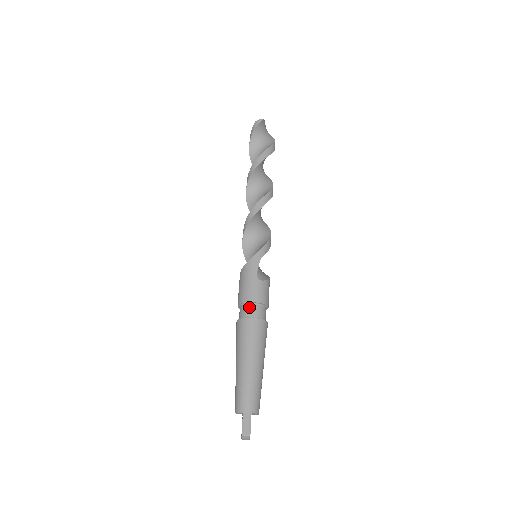
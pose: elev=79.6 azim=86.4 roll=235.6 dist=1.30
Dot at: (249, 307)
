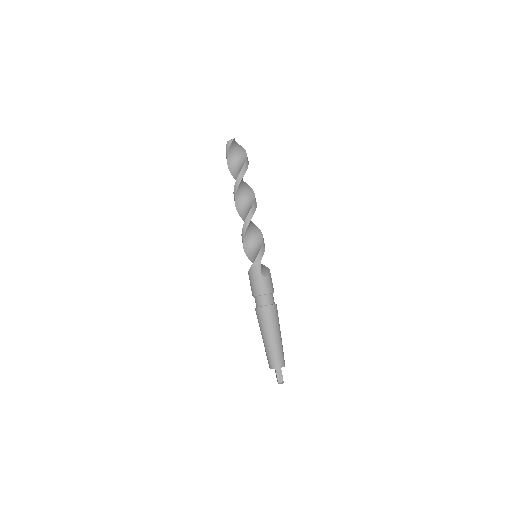
Dot at: (262, 298)
